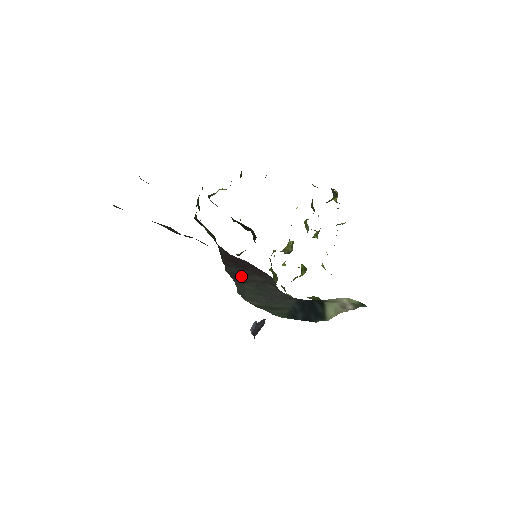
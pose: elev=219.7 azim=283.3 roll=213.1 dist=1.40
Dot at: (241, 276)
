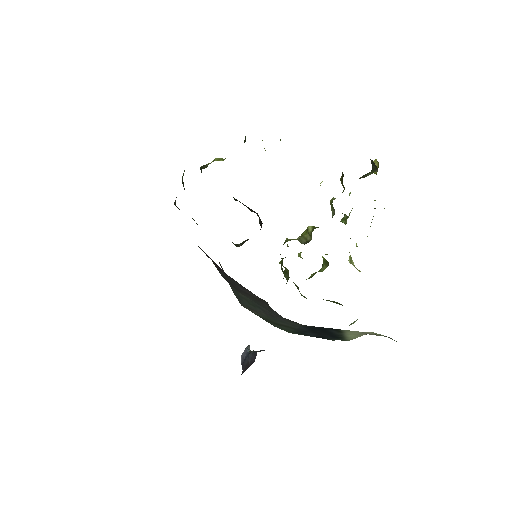
Dot at: (233, 284)
